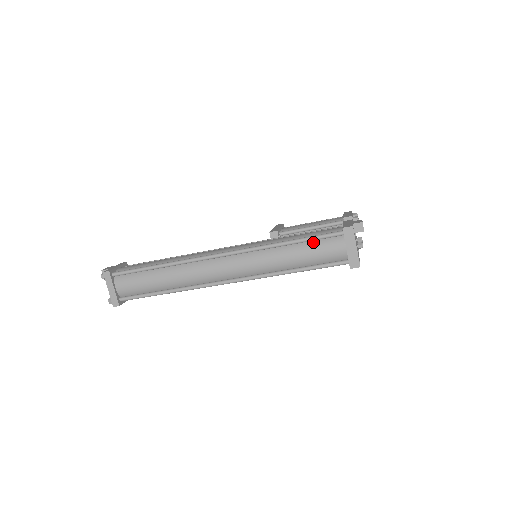
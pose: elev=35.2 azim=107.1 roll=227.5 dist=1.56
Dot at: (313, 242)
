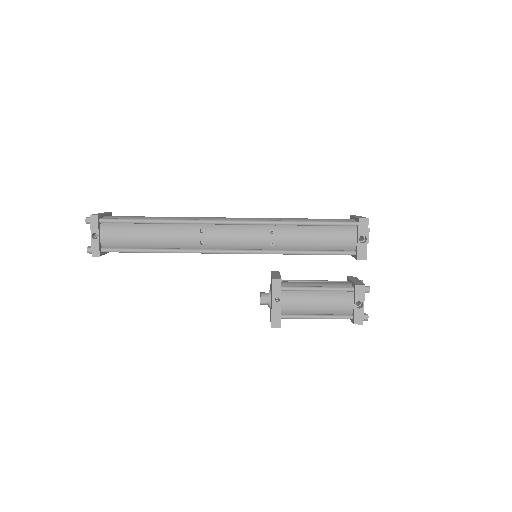
Dot at: occluded
